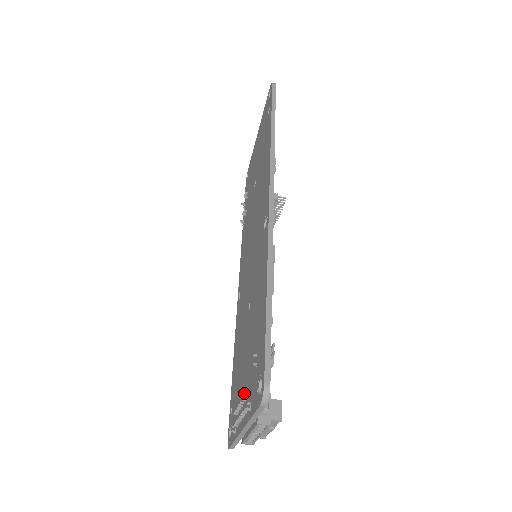
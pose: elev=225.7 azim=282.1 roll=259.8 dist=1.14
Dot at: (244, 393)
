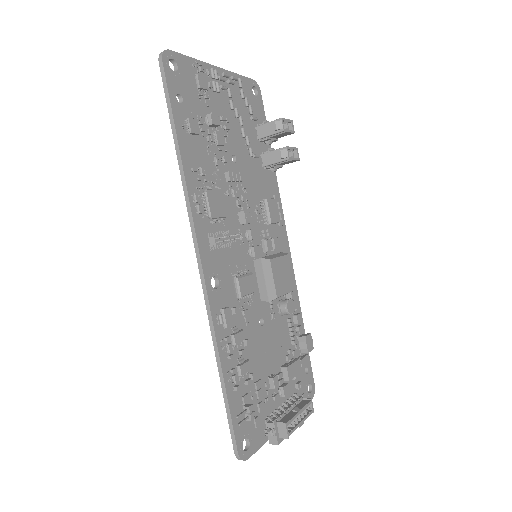
Dot at: occluded
